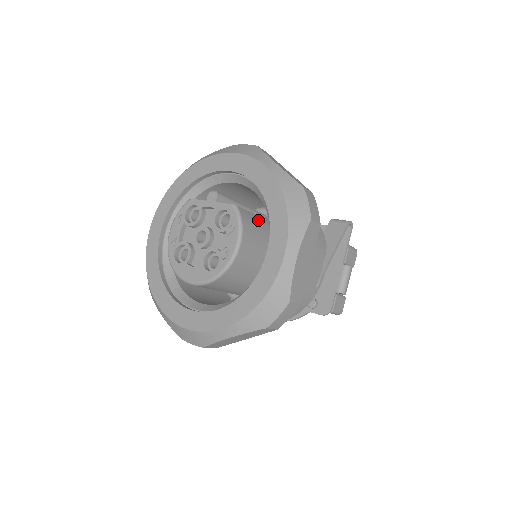
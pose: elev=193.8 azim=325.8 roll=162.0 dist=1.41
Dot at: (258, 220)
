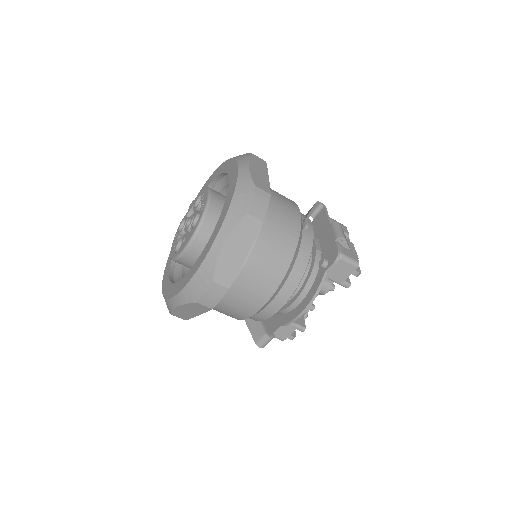
Dot at: occluded
